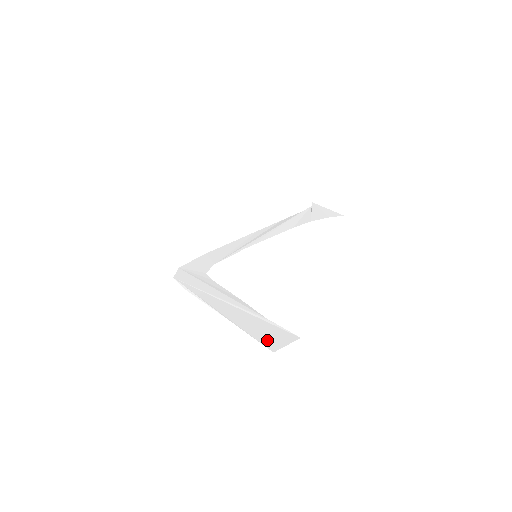
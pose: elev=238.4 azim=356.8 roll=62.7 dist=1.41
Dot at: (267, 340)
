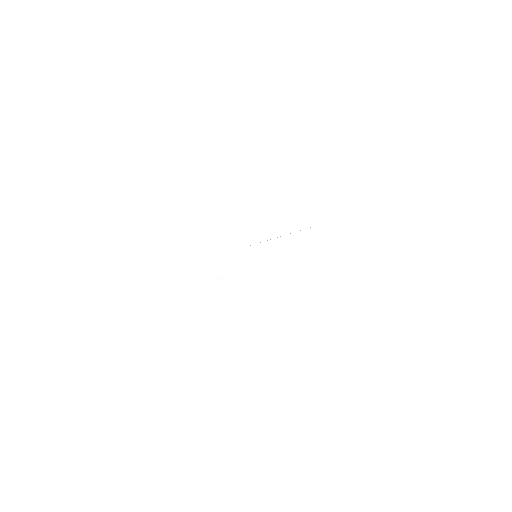
Dot at: occluded
